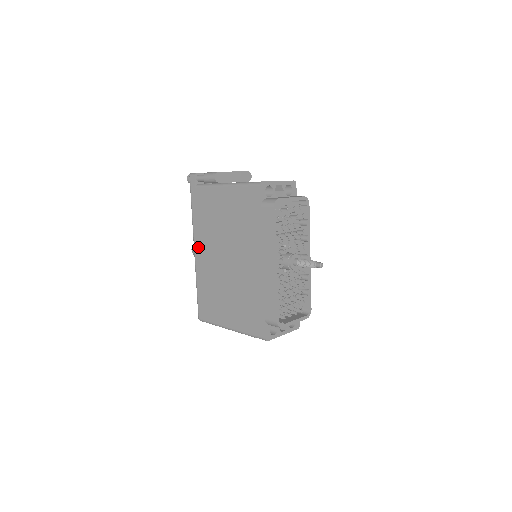
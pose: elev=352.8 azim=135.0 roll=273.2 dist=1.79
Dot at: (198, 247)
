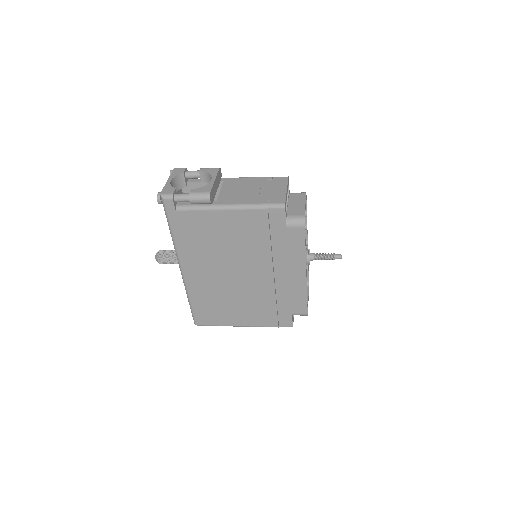
Dot at: (188, 267)
